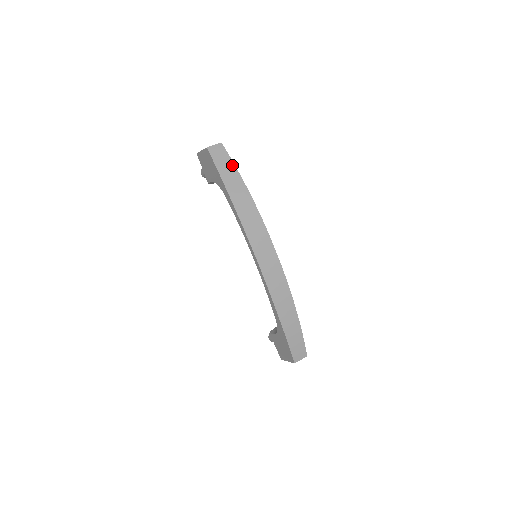
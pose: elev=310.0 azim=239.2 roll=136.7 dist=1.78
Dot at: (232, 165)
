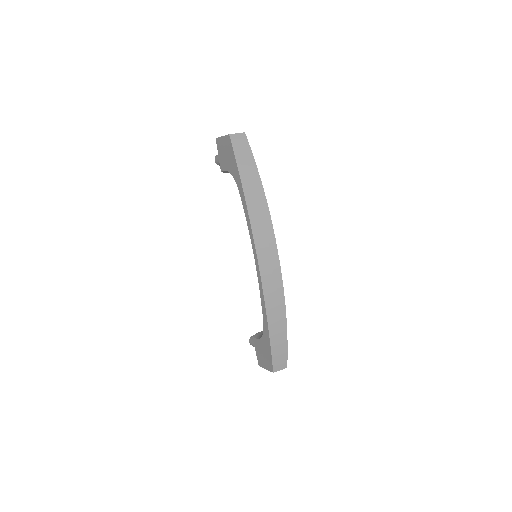
Dot at: (251, 158)
